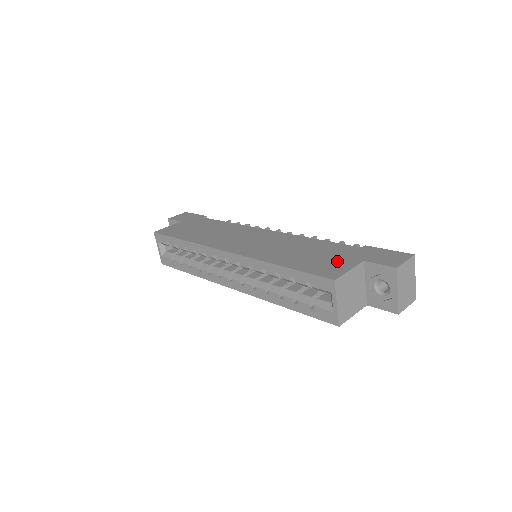
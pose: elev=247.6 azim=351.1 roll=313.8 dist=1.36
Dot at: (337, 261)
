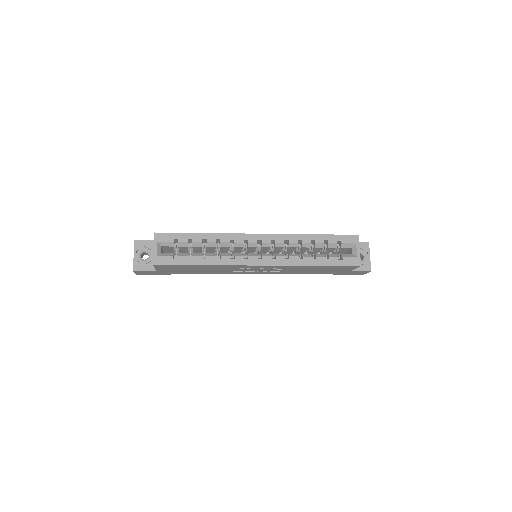
Dot at: occluded
